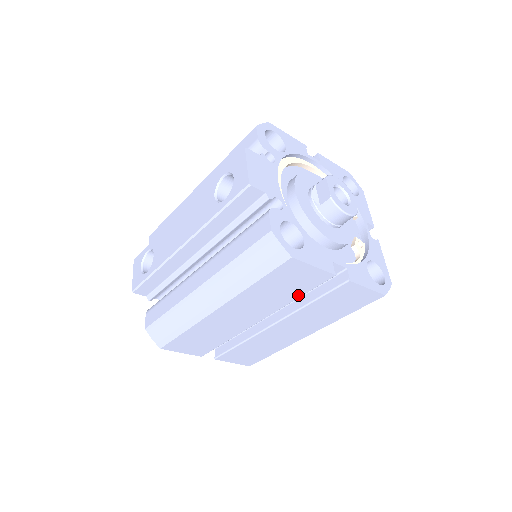
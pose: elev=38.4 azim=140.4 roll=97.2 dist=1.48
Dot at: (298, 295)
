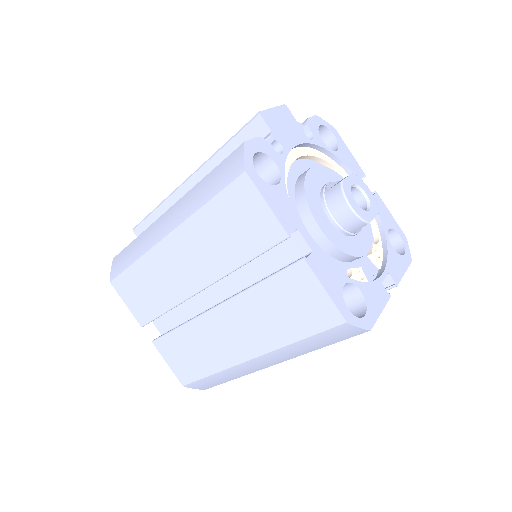
Dot at: (246, 257)
